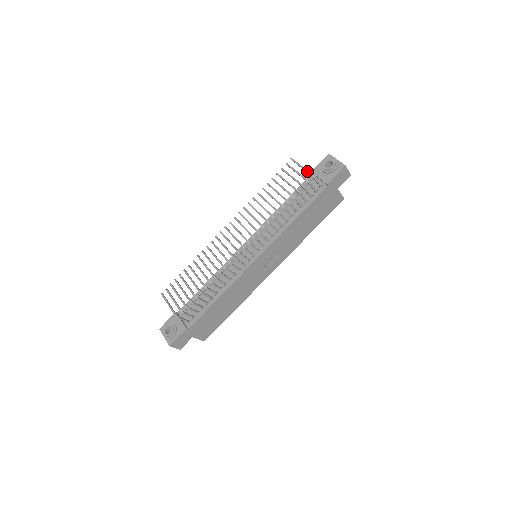
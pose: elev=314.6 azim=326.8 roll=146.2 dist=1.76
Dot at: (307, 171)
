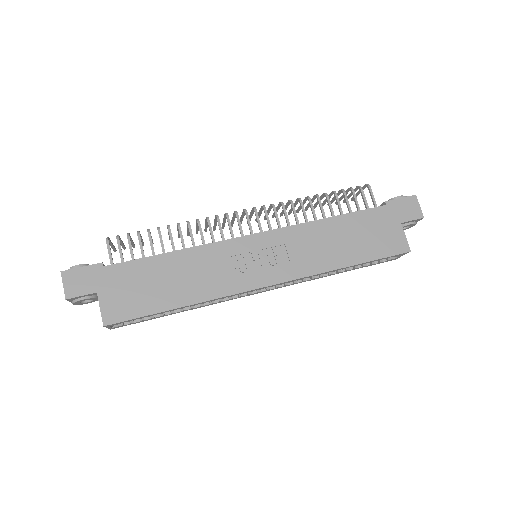
Dot at: (363, 187)
